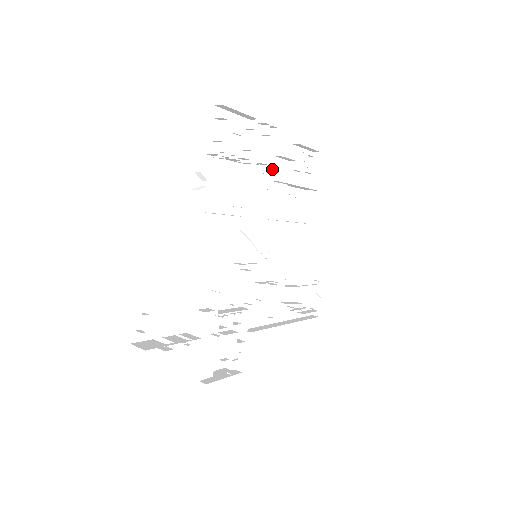
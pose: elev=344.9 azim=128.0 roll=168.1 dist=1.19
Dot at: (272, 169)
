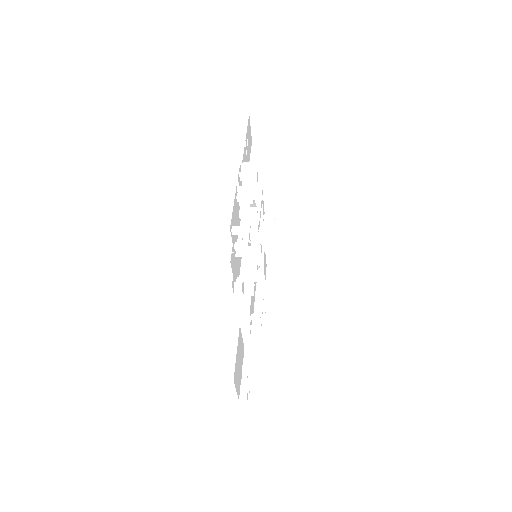
Dot at: occluded
